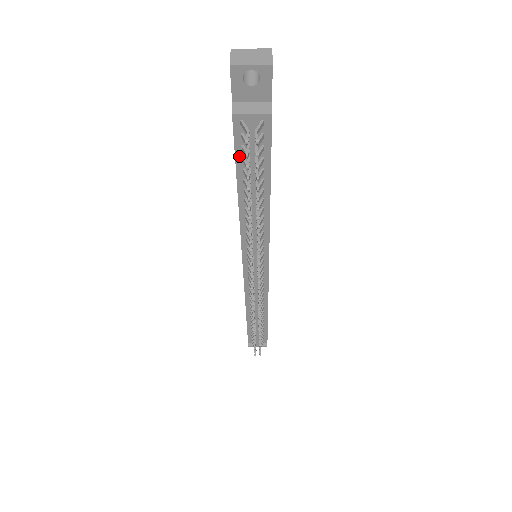
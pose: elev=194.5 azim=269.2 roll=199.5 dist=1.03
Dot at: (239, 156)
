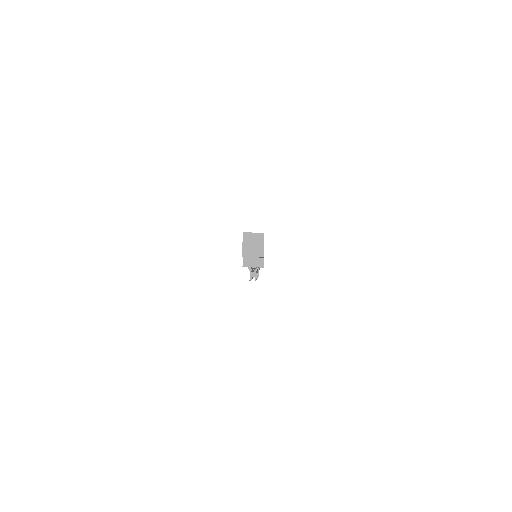
Dot at: occluded
